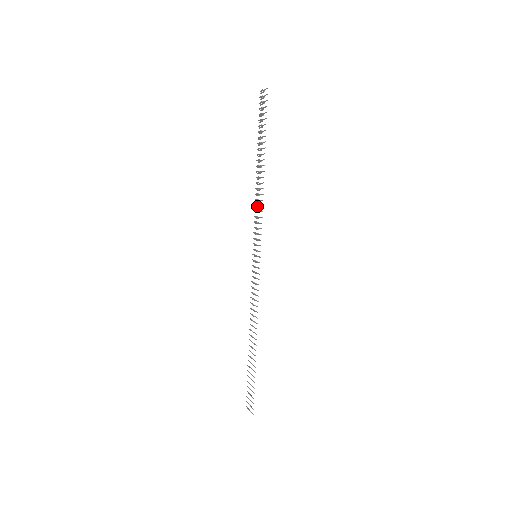
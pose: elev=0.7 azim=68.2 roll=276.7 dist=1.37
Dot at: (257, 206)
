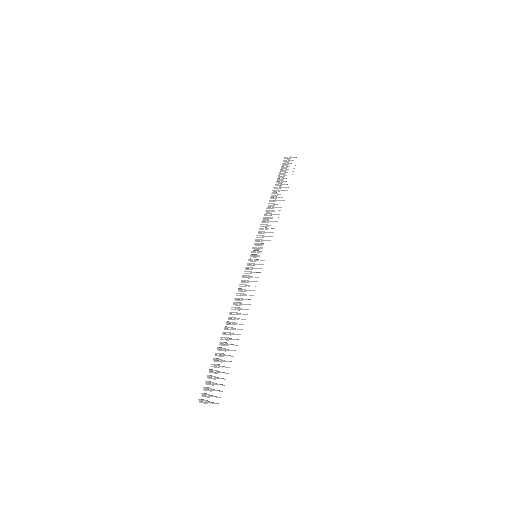
Dot at: occluded
